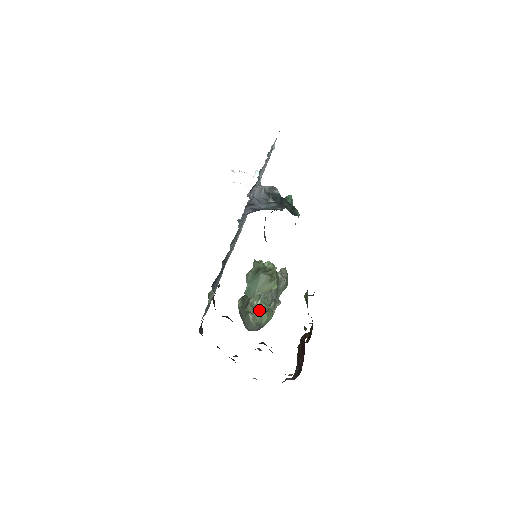
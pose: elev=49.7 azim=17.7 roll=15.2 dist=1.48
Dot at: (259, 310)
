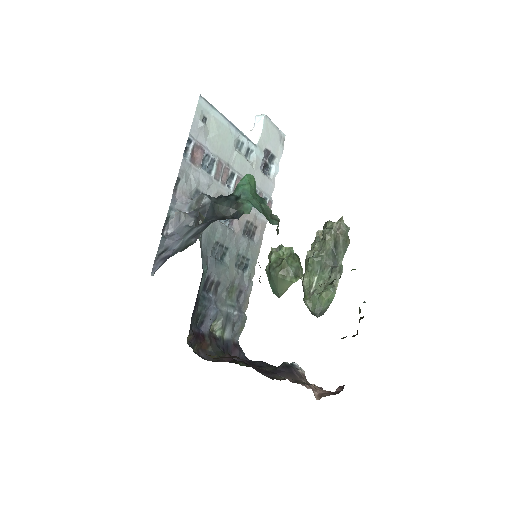
Dot at: (313, 293)
